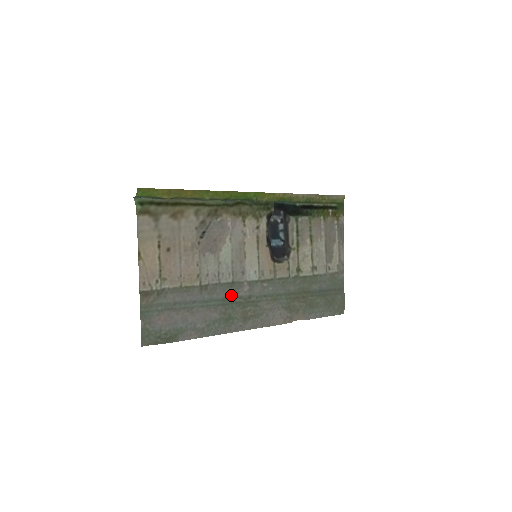
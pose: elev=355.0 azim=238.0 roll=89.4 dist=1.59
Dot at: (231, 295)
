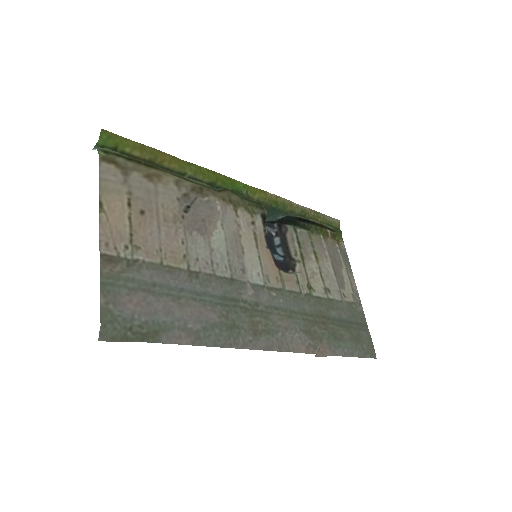
Dot at: (232, 295)
